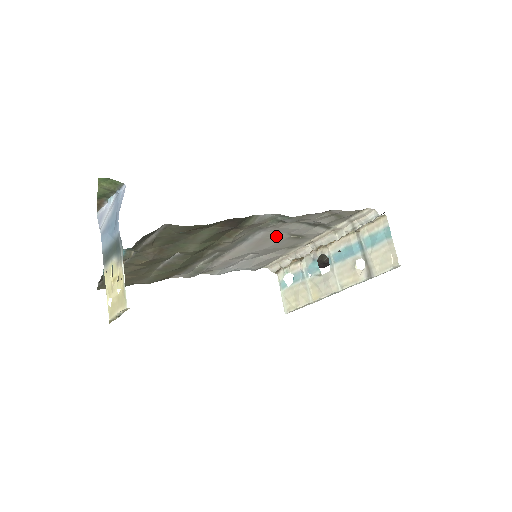
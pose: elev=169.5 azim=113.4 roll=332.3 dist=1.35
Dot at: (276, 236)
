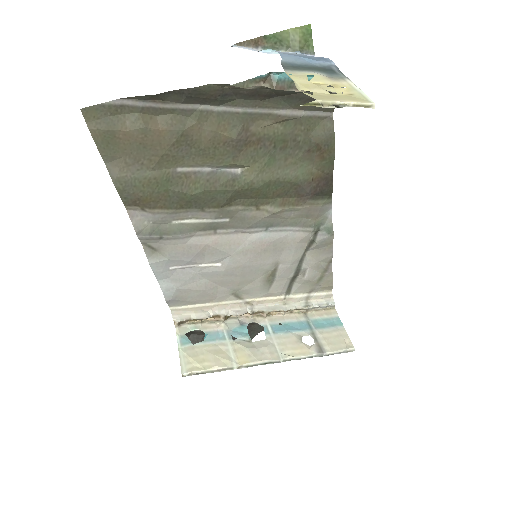
Dot at: (274, 255)
